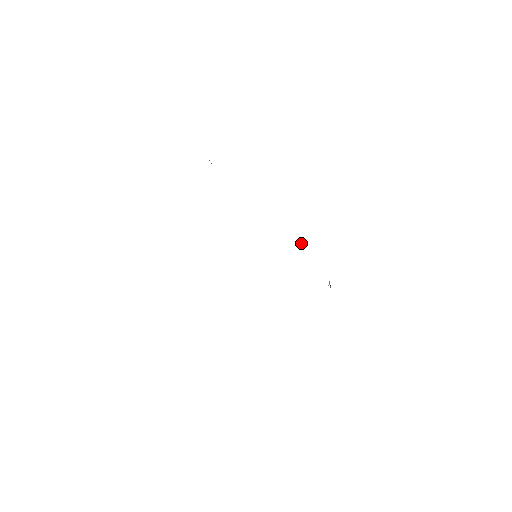
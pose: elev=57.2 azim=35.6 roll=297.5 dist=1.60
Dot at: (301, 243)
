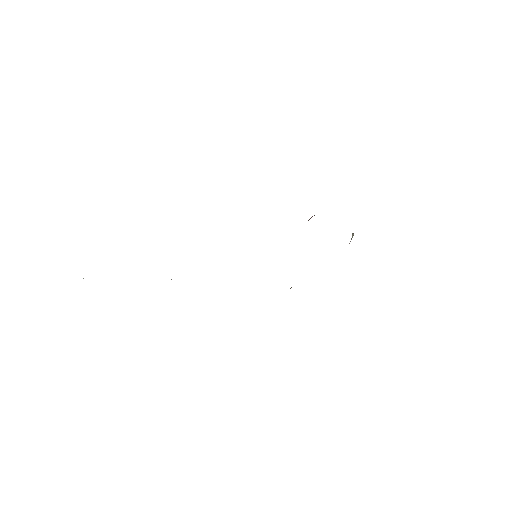
Dot at: occluded
